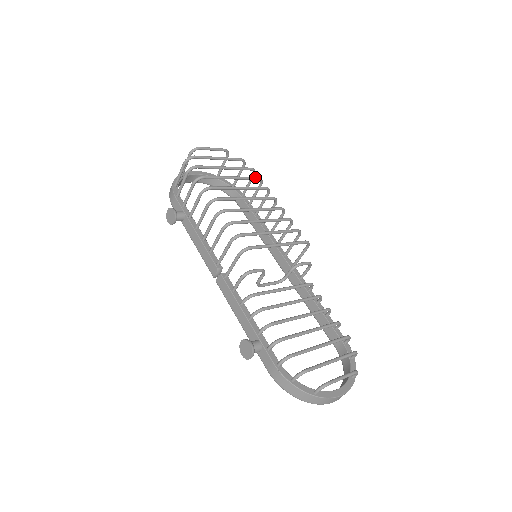
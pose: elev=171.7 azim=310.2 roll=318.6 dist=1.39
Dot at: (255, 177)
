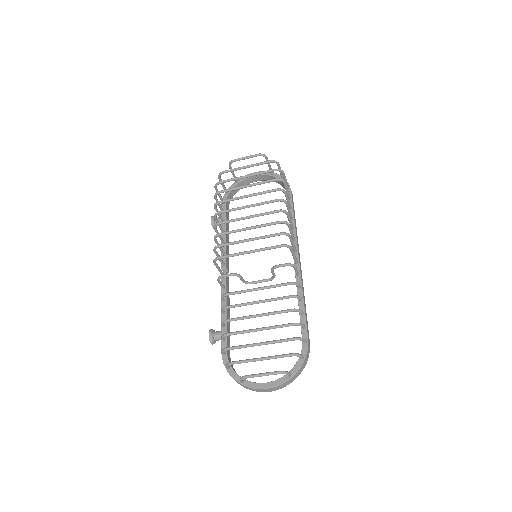
Dot at: (271, 180)
